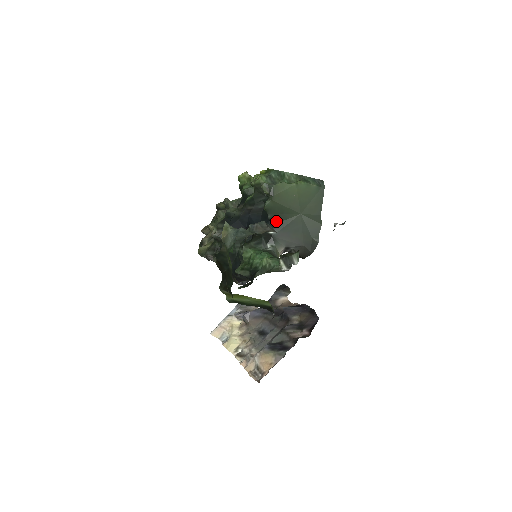
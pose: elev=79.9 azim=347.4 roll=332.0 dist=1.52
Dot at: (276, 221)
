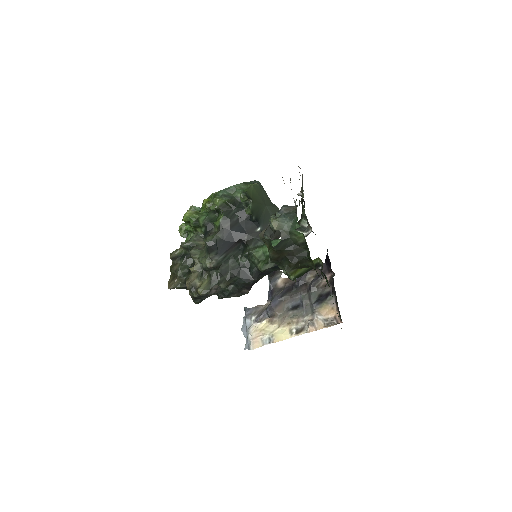
Dot at: (258, 219)
